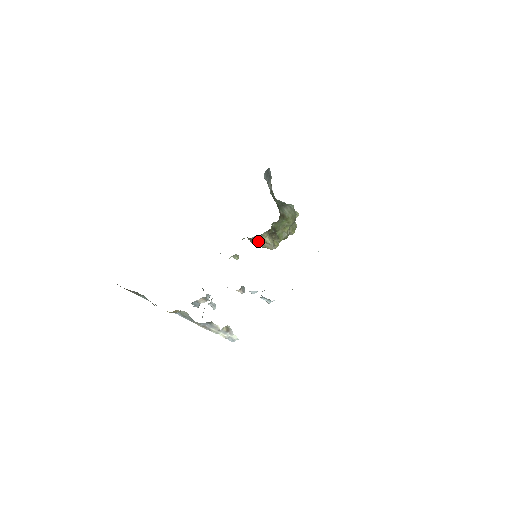
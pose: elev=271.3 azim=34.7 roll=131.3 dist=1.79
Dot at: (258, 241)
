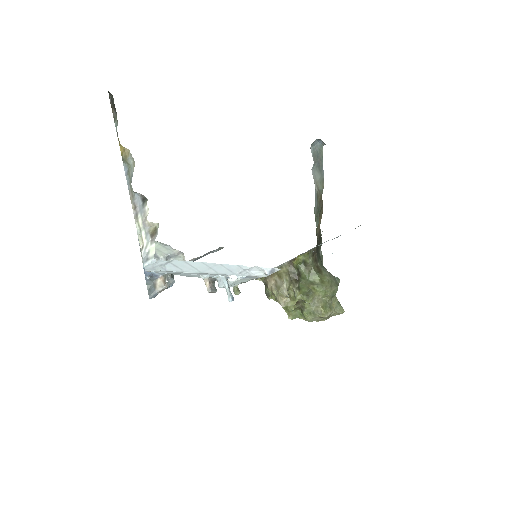
Dot at: (272, 277)
